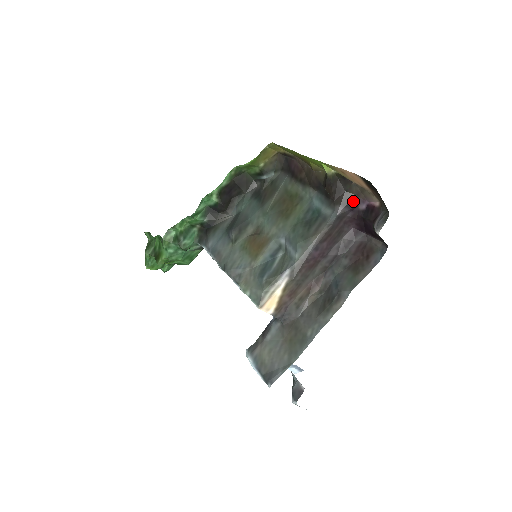
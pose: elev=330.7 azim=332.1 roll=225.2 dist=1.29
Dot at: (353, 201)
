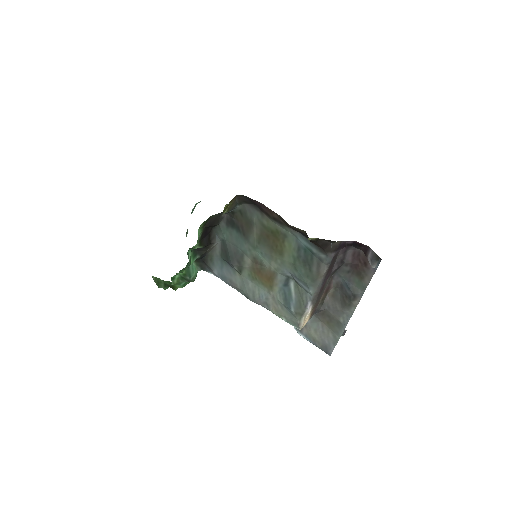
Dot at: (340, 244)
